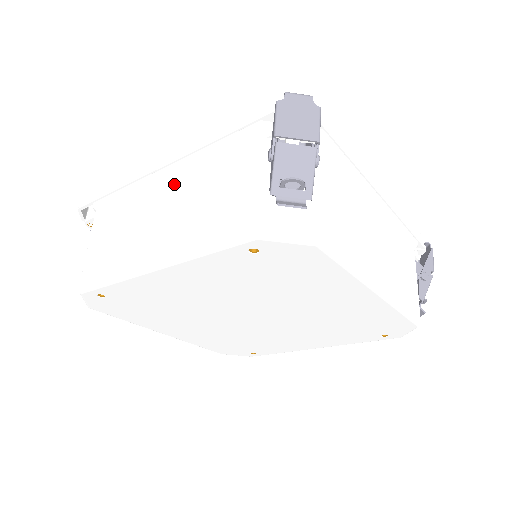
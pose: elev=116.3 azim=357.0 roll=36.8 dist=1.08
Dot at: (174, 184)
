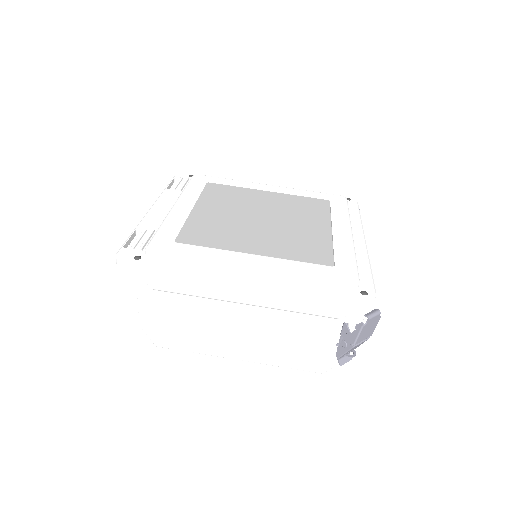
Dot at: (255, 315)
